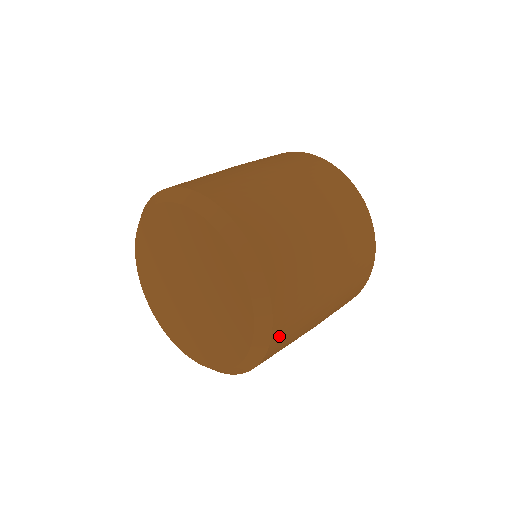
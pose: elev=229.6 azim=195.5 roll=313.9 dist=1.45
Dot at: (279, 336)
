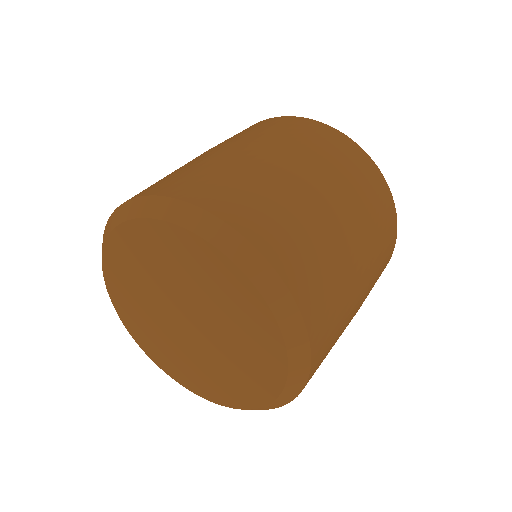
Dot at: (294, 272)
